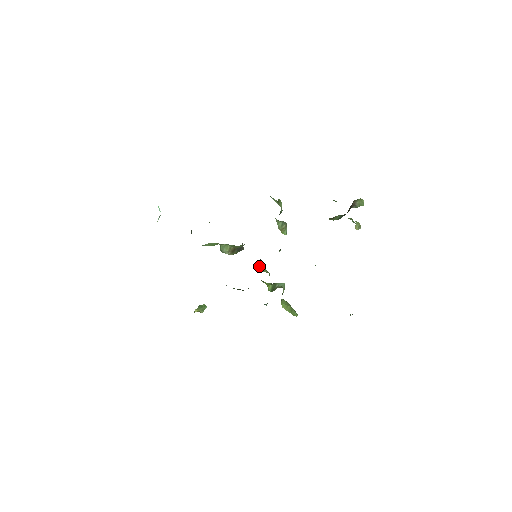
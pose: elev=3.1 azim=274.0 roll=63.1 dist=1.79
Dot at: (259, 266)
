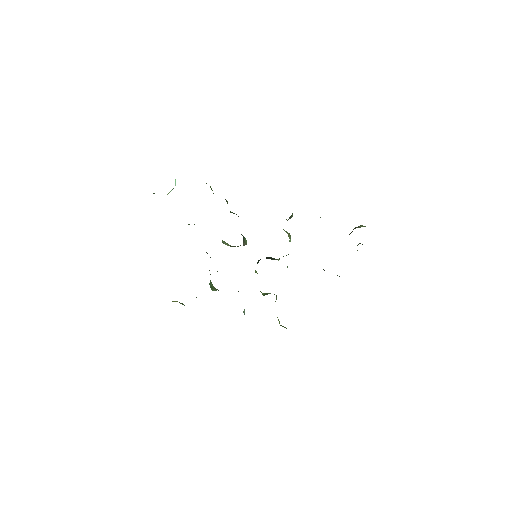
Dot at: (255, 270)
